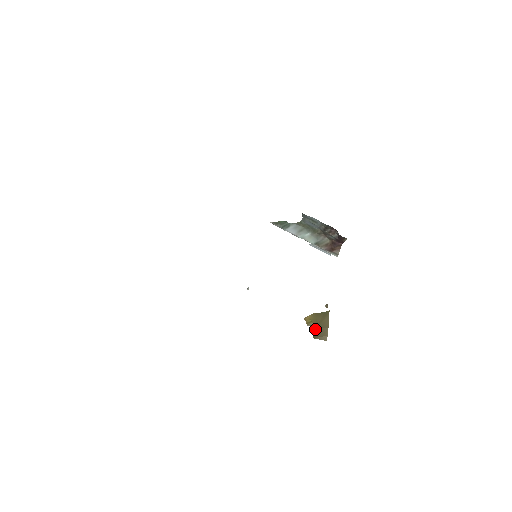
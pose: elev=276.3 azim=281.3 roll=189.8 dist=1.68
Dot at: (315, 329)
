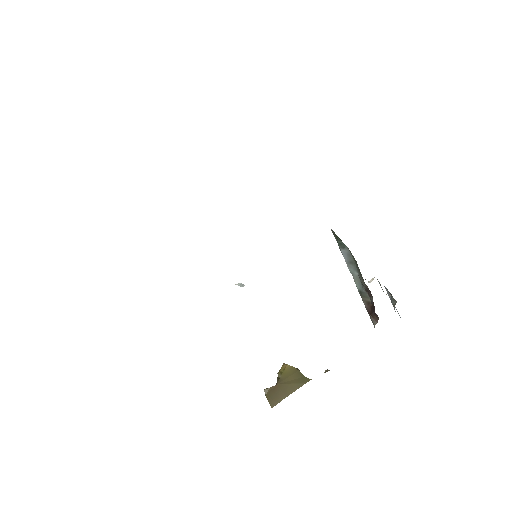
Dot at: (275, 385)
